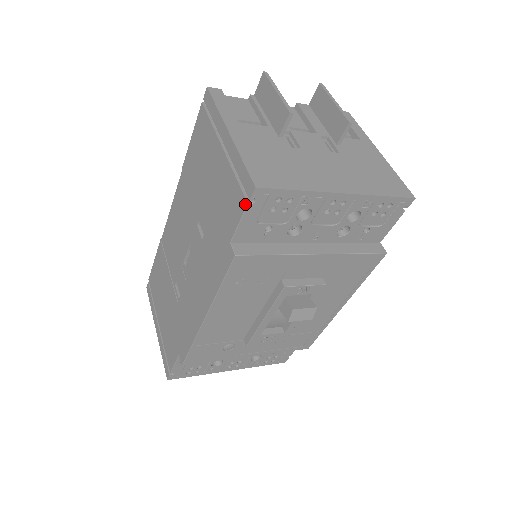
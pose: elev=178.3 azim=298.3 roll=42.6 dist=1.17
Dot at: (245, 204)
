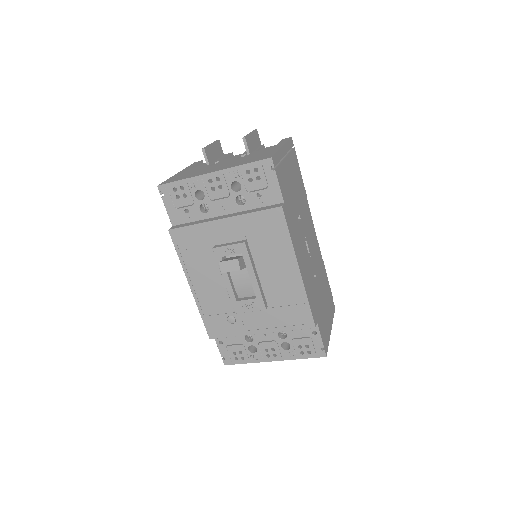
Dot at: (163, 199)
